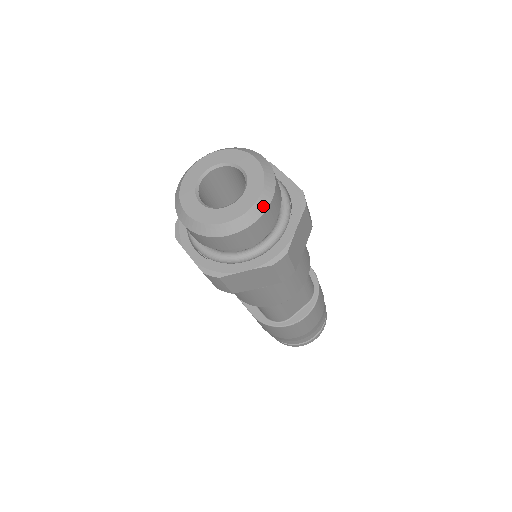
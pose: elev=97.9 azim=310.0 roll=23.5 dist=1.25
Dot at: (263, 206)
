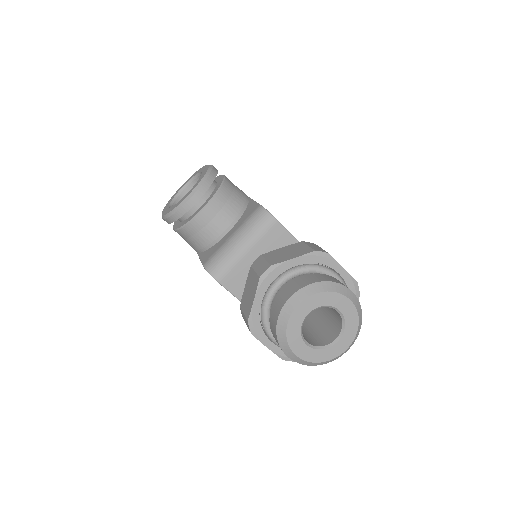
Dot at: (355, 339)
